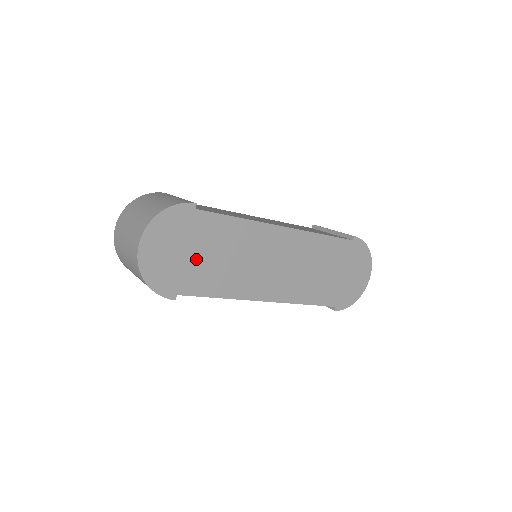
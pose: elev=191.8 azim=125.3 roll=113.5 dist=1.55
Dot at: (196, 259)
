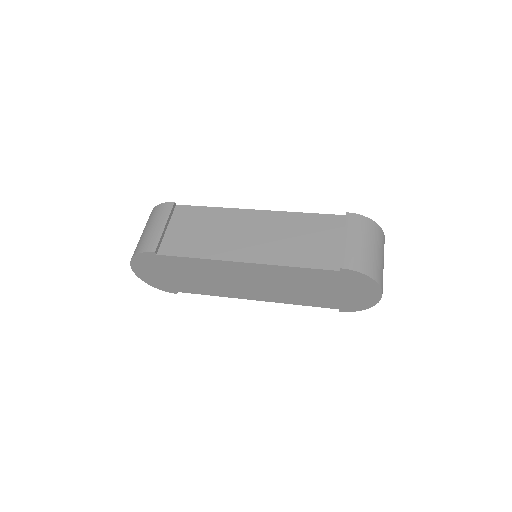
Dot at: (177, 277)
